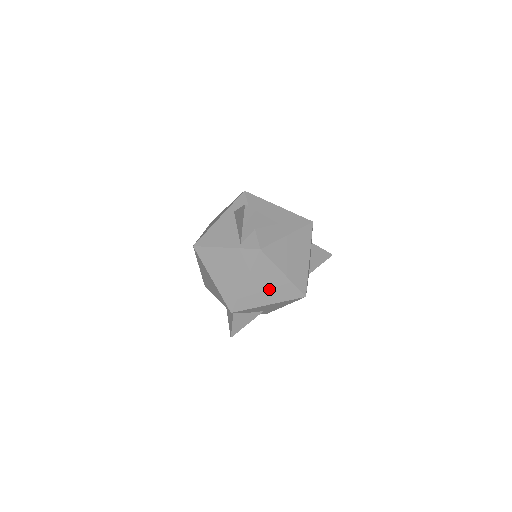
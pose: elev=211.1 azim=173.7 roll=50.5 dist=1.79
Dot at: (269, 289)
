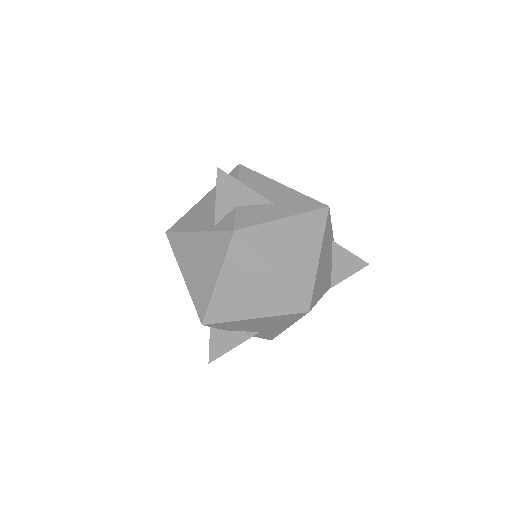
Dot at: (253, 294)
